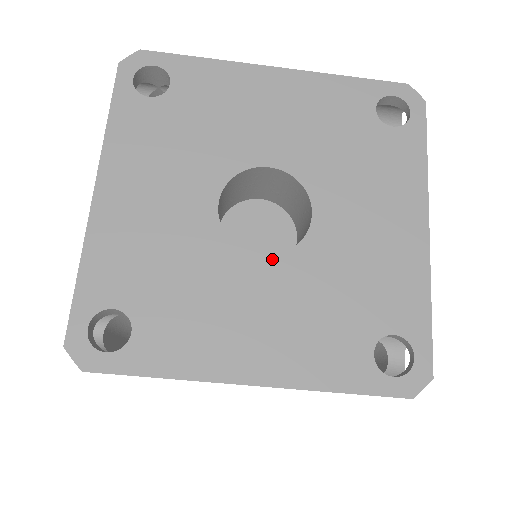
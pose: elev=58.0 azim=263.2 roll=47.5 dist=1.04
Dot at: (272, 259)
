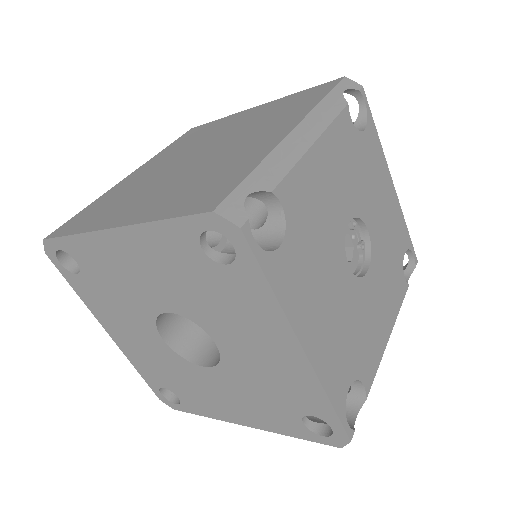
Dot at: (212, 369)
